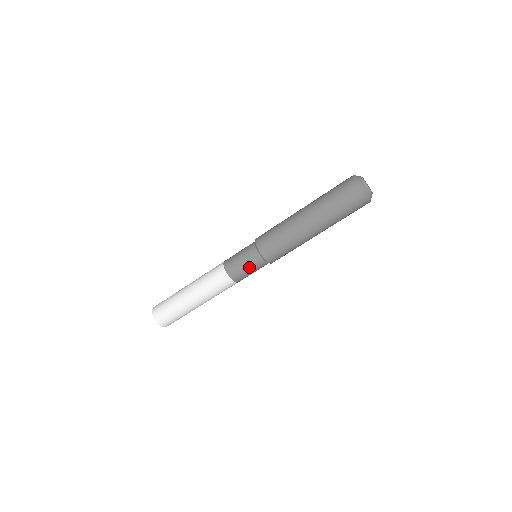
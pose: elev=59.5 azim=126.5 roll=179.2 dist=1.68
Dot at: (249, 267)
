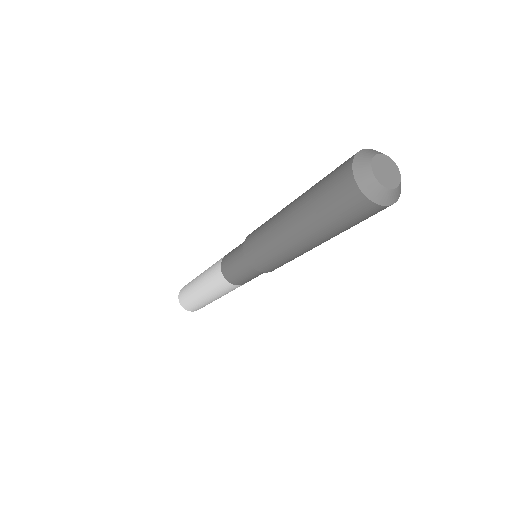
Dot at: (244, 274)
